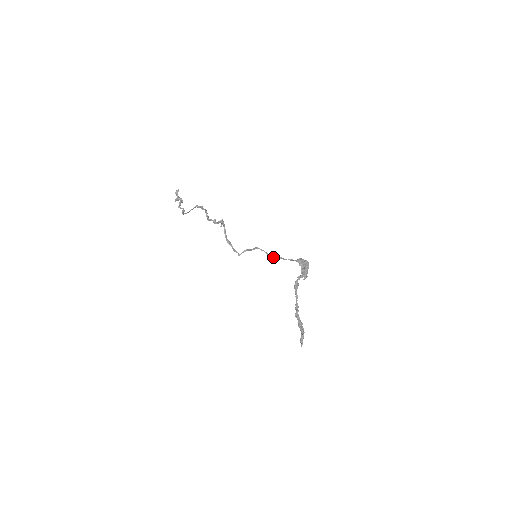
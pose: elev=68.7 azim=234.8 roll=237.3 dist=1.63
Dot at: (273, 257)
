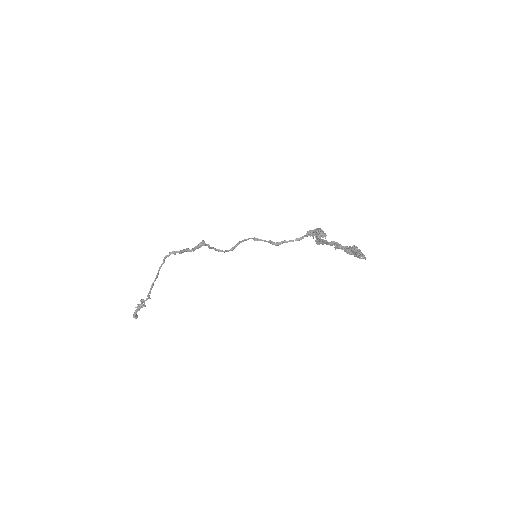
Dot at: (277, 242)
